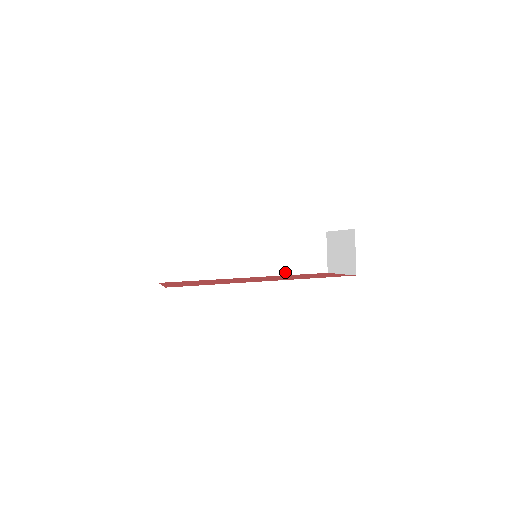
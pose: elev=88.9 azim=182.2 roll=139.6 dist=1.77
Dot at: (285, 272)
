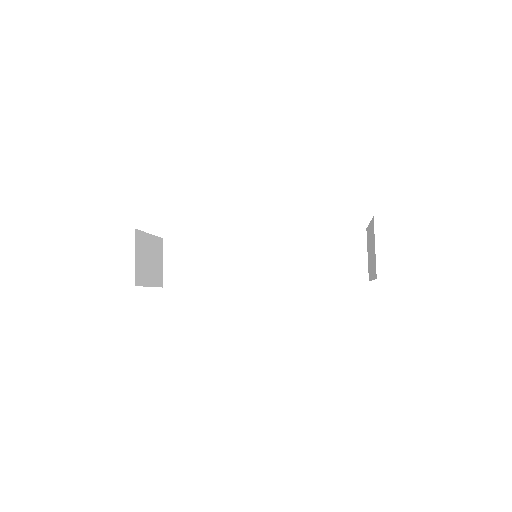
Dot at: (309, 279)
